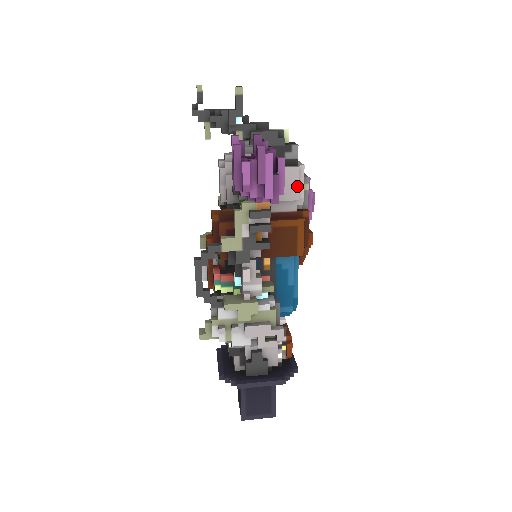
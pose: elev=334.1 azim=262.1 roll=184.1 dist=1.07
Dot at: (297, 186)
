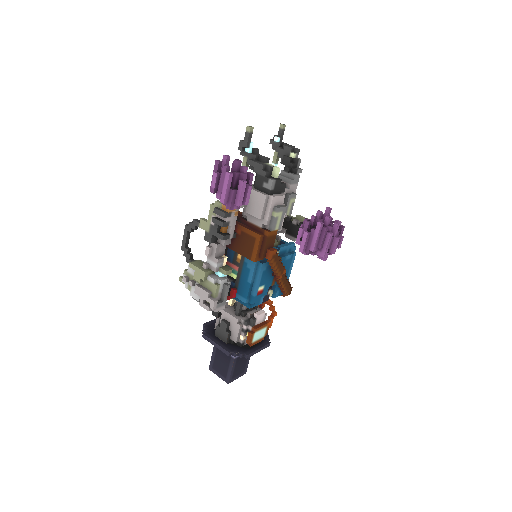
Dot at: (262, 209)
